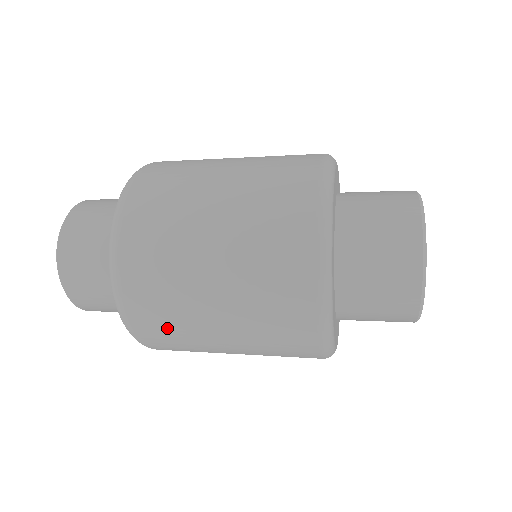
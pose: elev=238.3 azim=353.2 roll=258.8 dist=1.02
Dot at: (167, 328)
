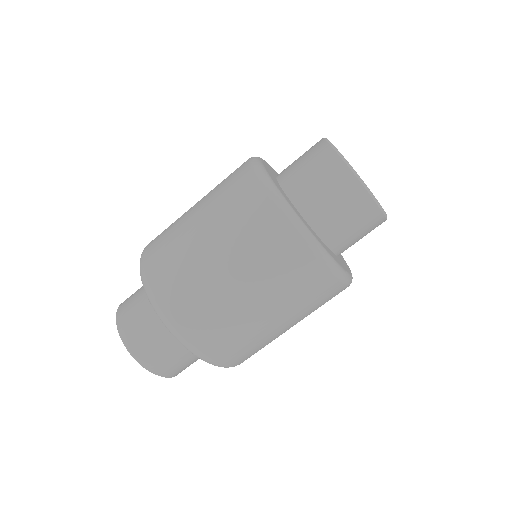
Dot at: (226, 336)
